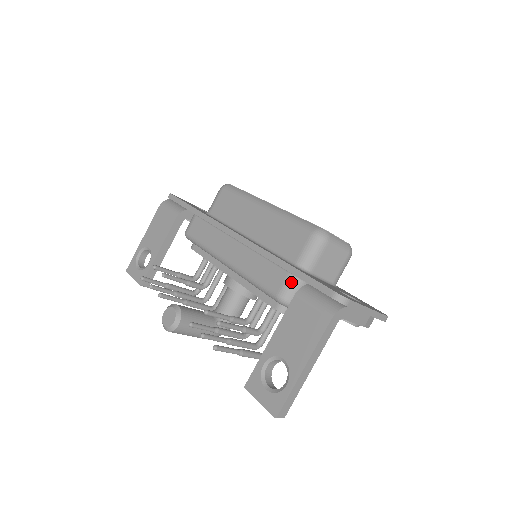
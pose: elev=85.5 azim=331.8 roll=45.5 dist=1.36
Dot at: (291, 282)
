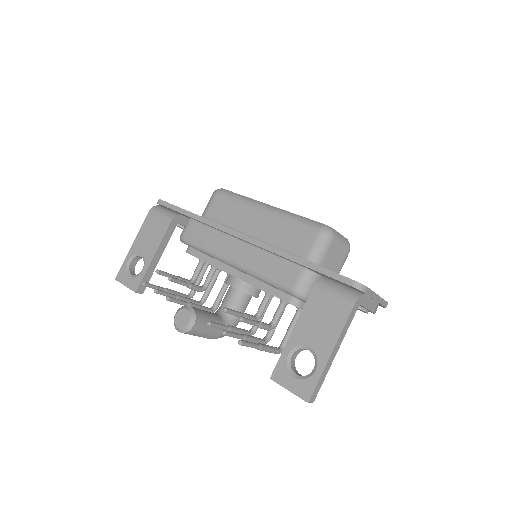
Dot at: (305, 276)
